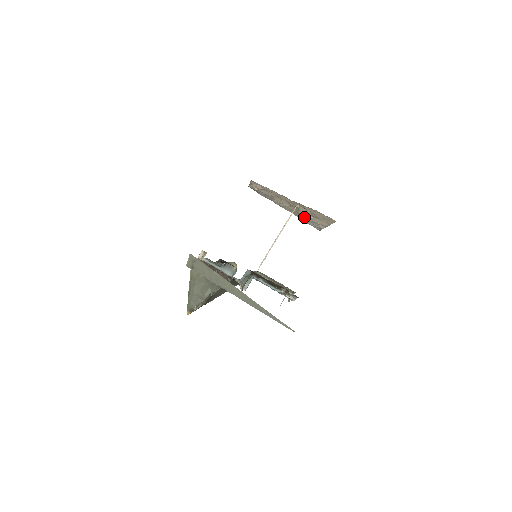
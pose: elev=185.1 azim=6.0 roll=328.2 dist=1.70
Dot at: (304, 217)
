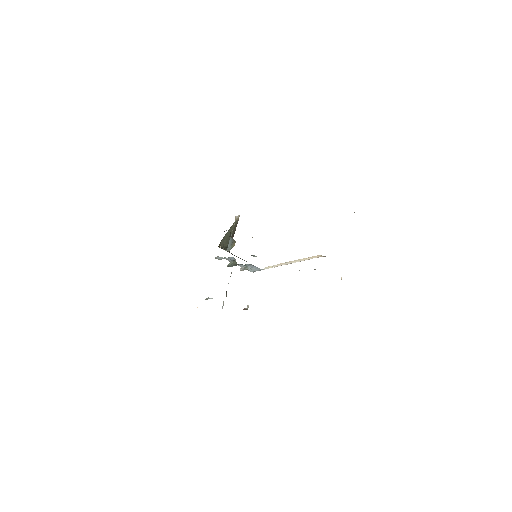
Dot at: occluded
